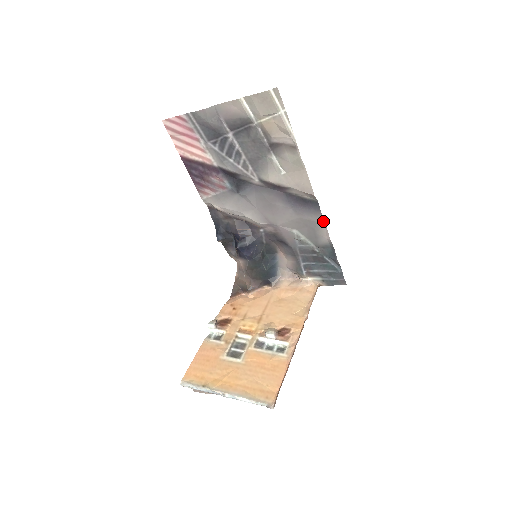
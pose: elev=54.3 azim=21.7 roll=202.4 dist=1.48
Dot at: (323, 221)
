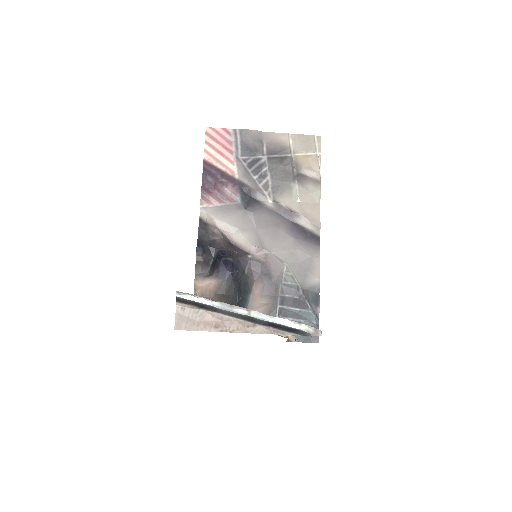
Dot at: (318, 258)
